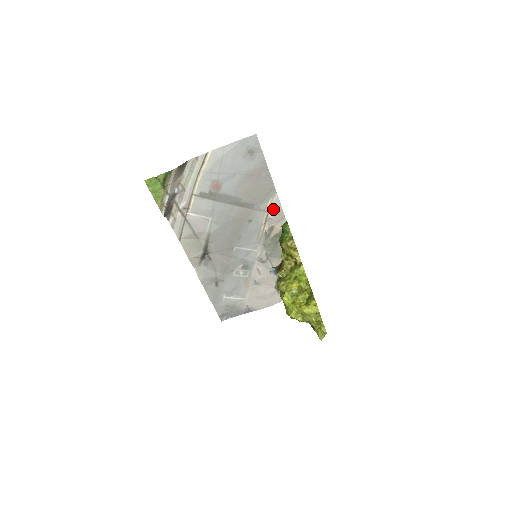
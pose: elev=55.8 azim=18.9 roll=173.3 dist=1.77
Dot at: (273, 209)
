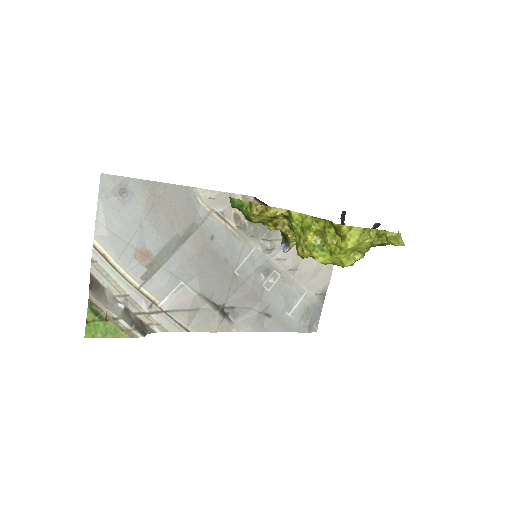
Dot at: (212, 203)
